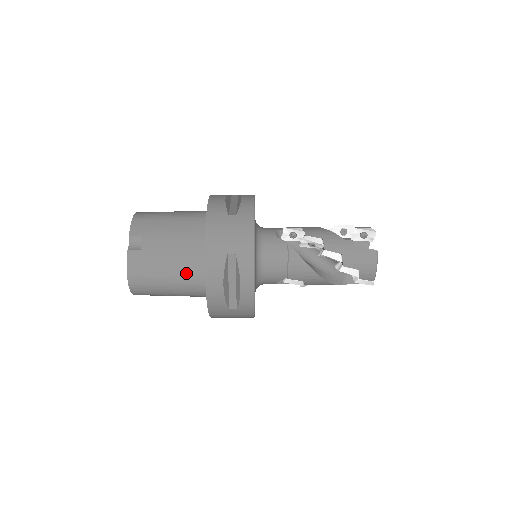
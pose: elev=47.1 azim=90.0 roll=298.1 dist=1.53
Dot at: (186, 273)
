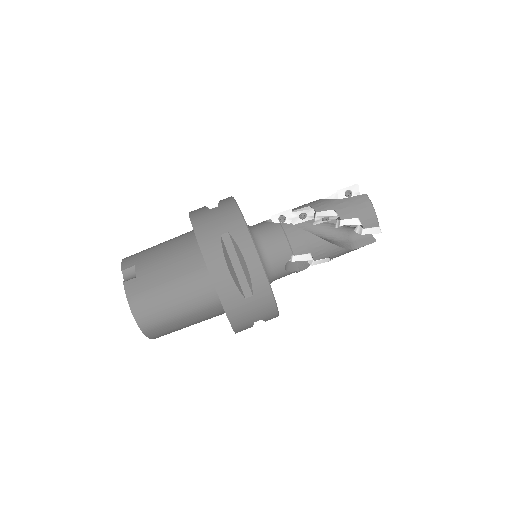
Dot at: (188, 279)
